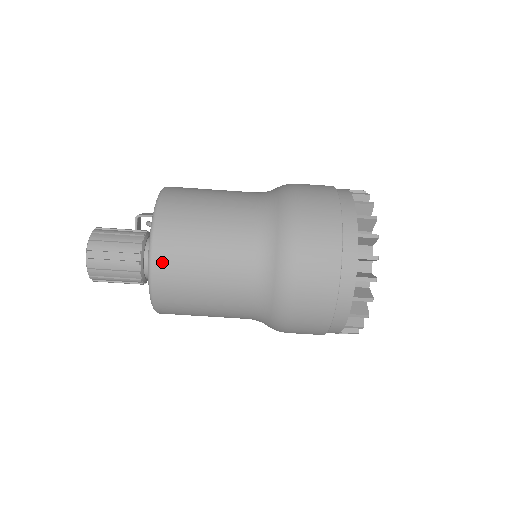
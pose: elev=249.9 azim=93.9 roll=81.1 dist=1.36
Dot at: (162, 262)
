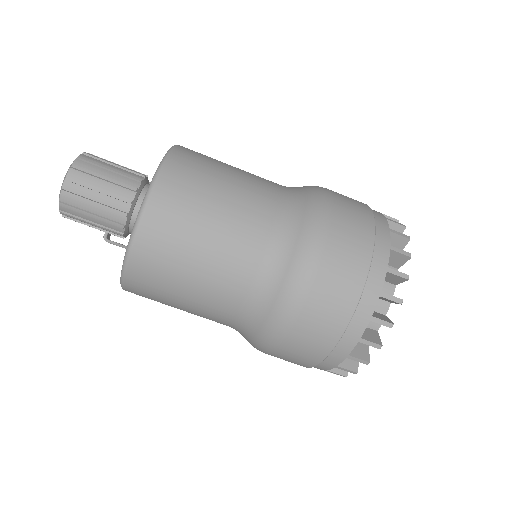
Dot at: (159, 210)
